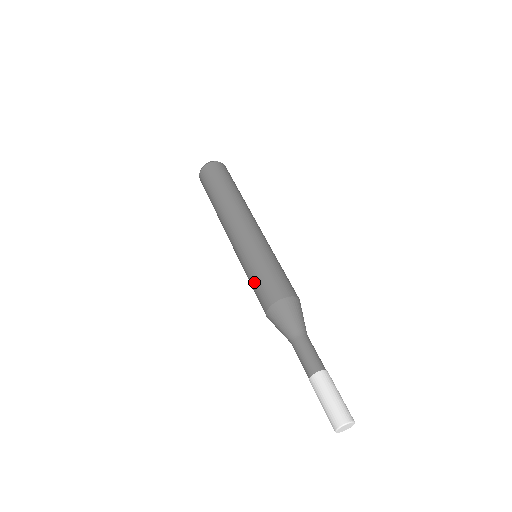
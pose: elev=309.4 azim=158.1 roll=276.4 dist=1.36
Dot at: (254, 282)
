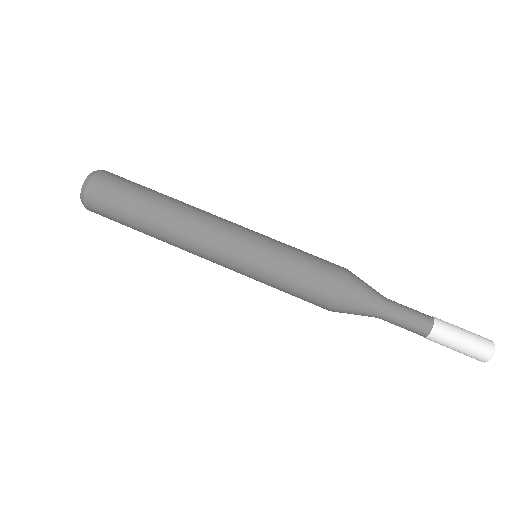
Dot at: occluded
